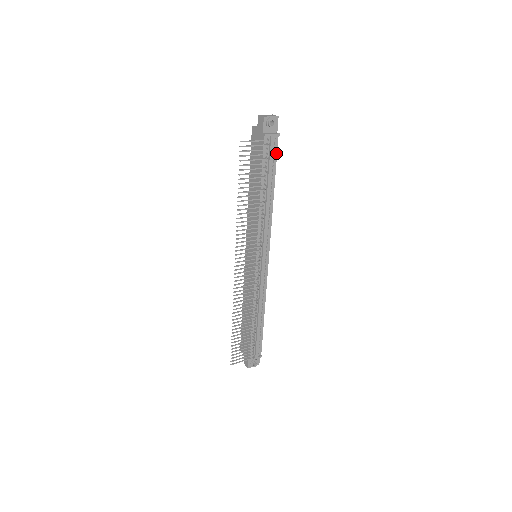
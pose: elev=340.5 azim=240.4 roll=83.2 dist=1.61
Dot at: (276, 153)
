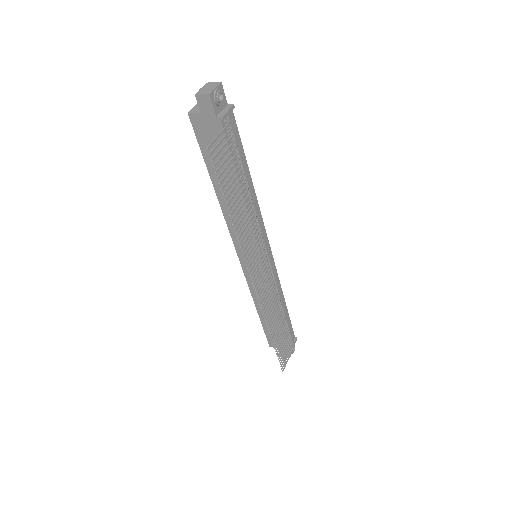
Dot at: (237, 131)
